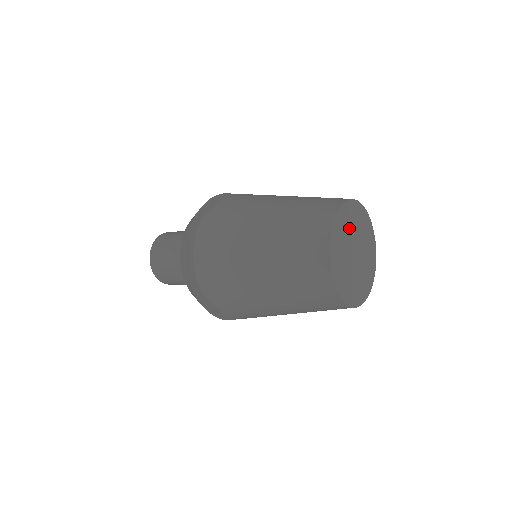
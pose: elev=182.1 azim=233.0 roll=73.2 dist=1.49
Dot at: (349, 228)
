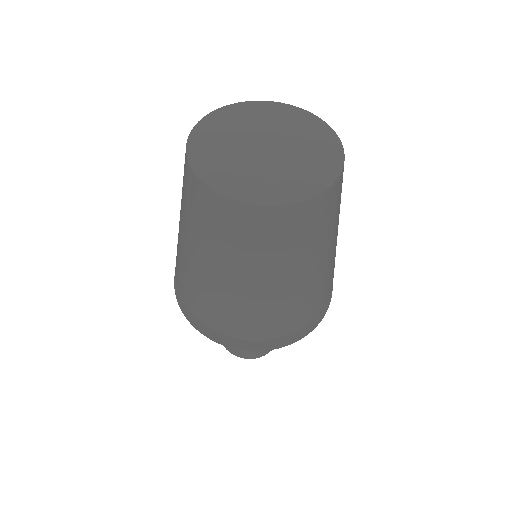
Dot at: (284, 127)
